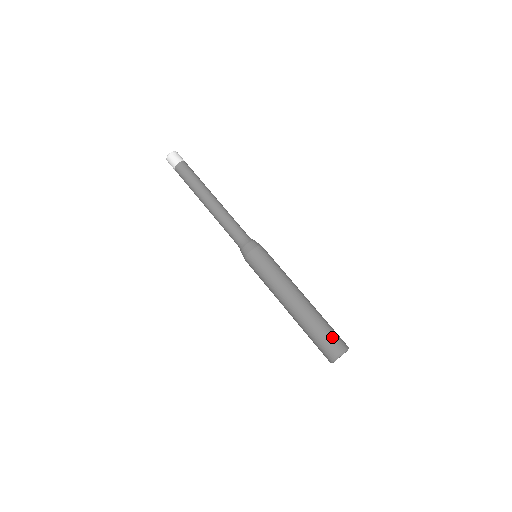
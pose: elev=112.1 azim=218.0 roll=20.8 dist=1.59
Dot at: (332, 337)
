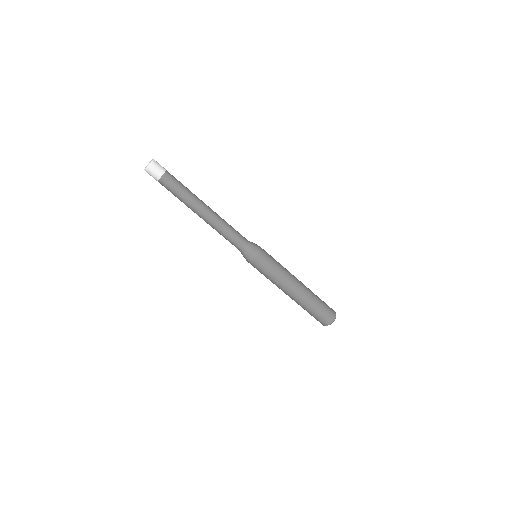
Dot at: (319, 318)
